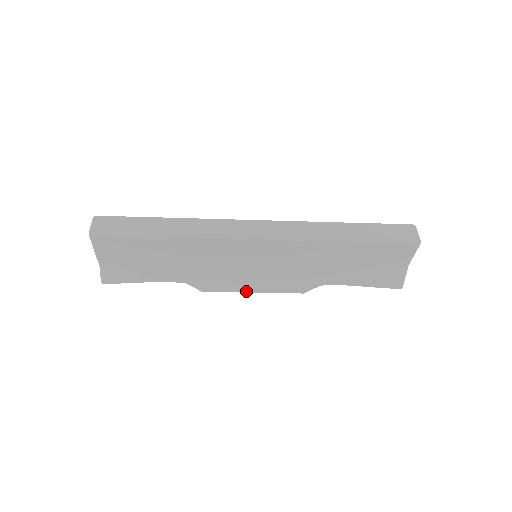
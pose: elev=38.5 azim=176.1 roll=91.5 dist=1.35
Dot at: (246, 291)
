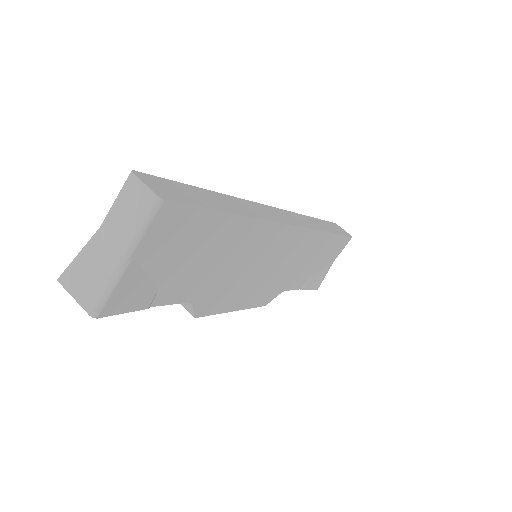
Dot at: (231, 310)
